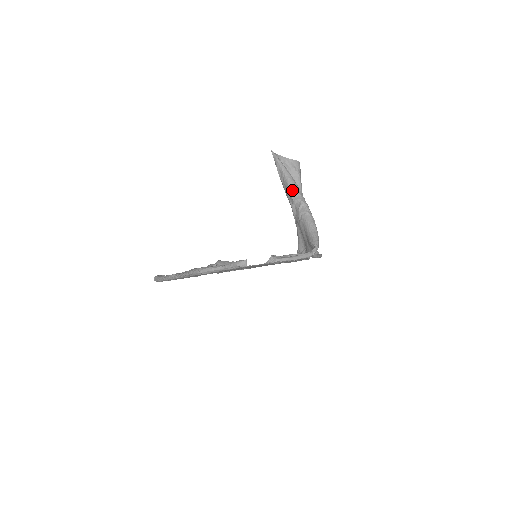
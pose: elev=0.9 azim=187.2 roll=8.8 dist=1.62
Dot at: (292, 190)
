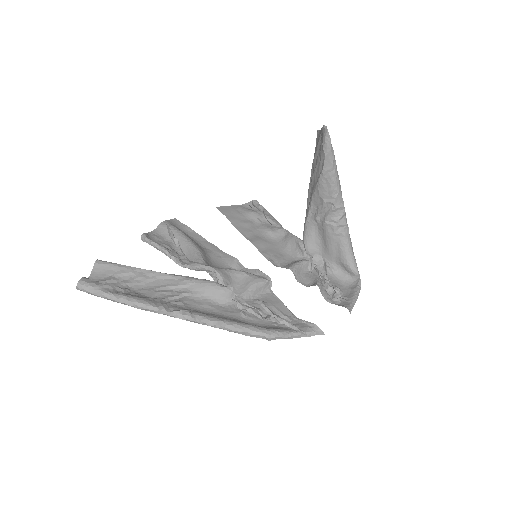
Dot at: (338, 194)
